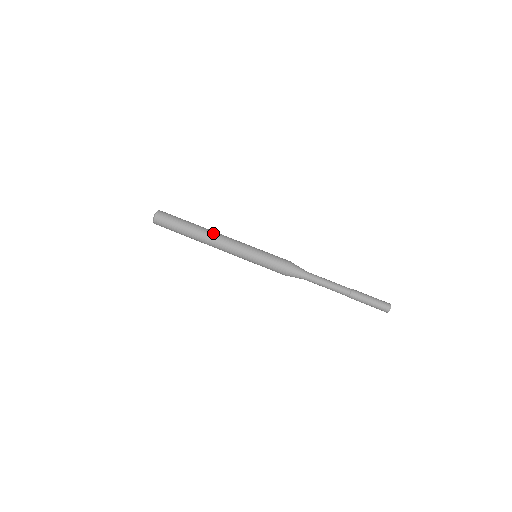
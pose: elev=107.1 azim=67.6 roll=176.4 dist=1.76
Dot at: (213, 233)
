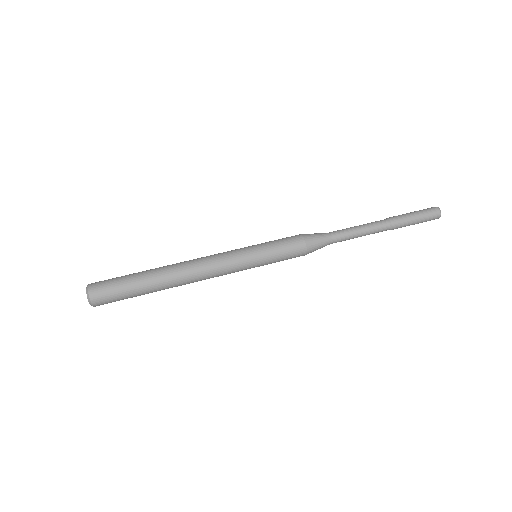
Dot at: (185, 268)
